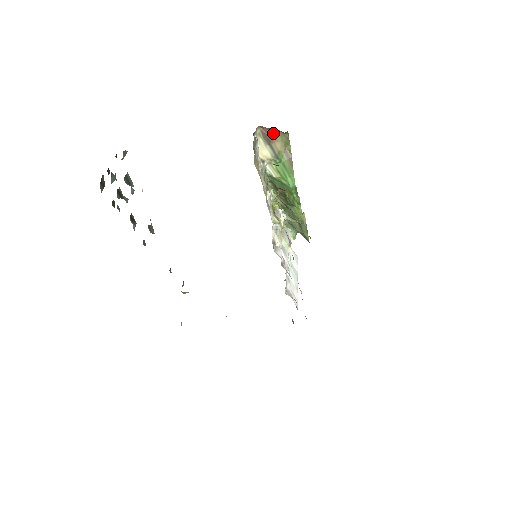
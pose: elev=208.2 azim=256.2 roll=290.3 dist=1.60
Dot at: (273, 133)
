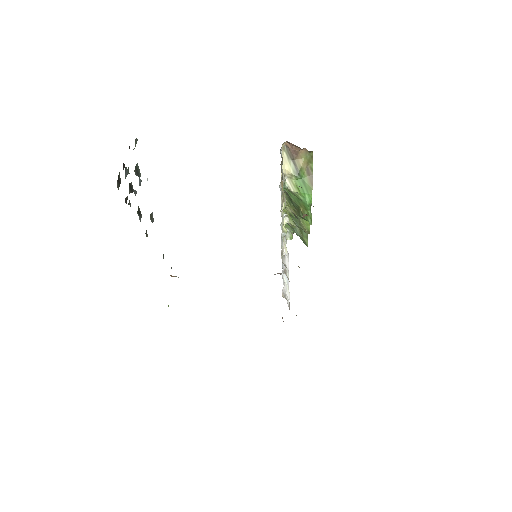
Dot at: (298, 150)
